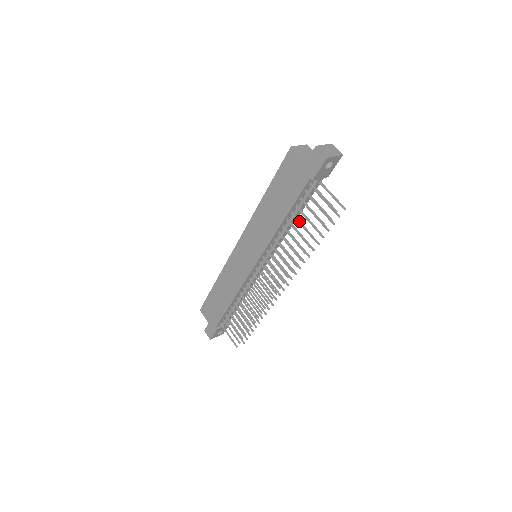
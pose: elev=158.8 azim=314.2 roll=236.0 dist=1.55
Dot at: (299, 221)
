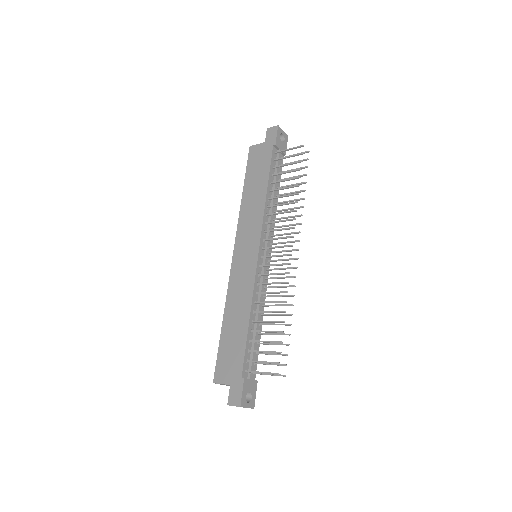
Dot at: (280, 180)
